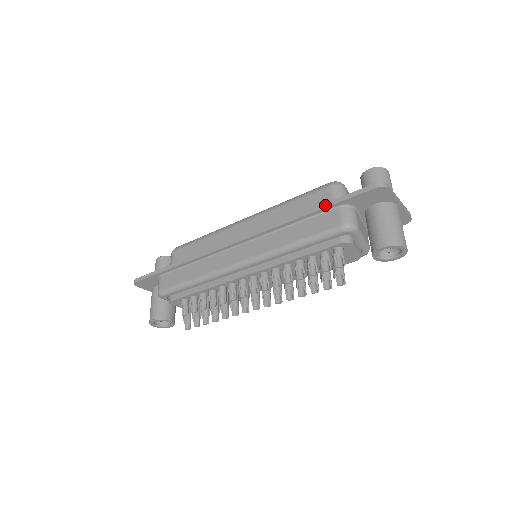
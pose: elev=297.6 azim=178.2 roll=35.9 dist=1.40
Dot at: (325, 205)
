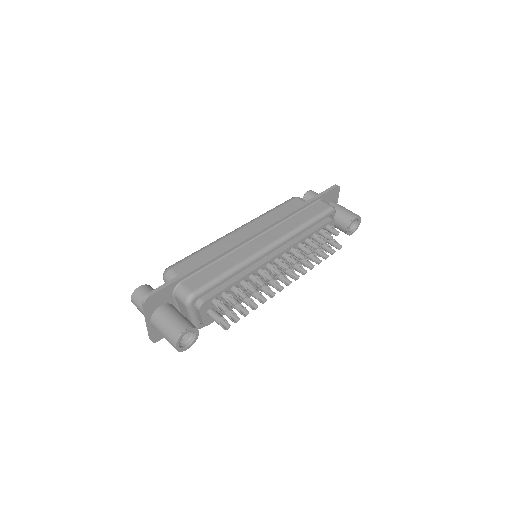
Dot at: (313, 198)
